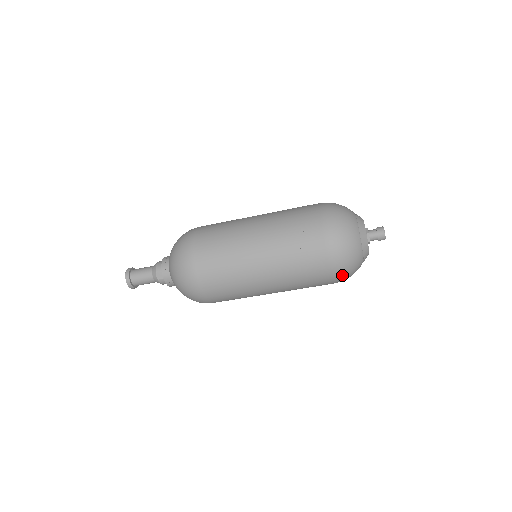
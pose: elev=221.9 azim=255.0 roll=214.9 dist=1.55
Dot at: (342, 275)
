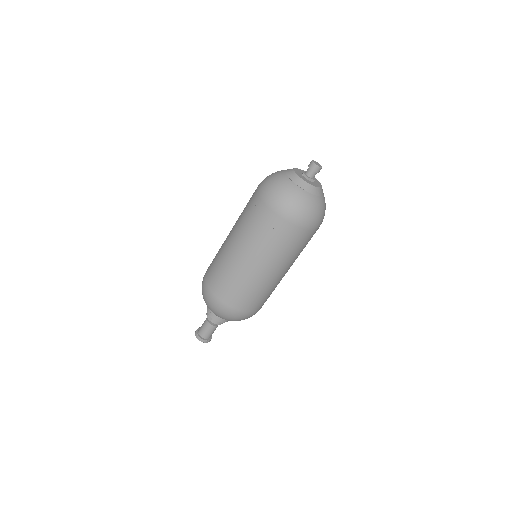
Dot at: (296, 215)
